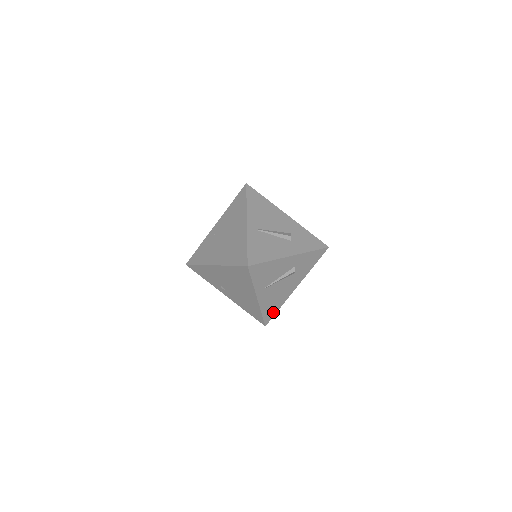
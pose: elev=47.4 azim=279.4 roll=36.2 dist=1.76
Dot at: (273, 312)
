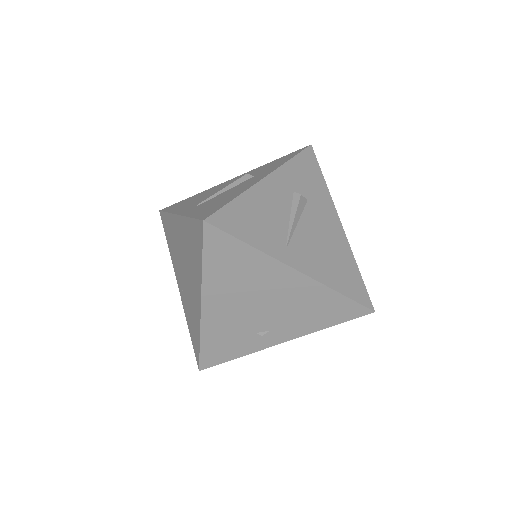
Dot at: (356, 281)
